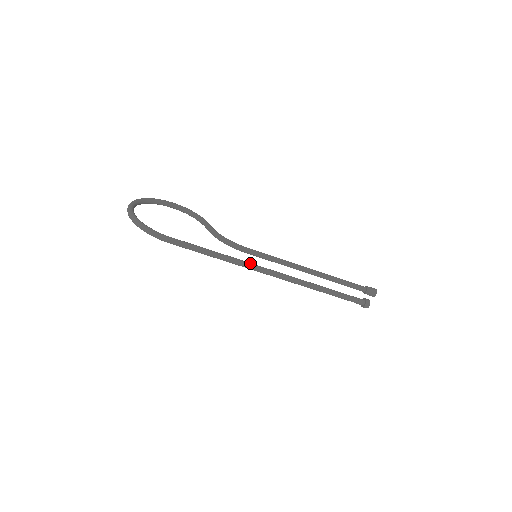
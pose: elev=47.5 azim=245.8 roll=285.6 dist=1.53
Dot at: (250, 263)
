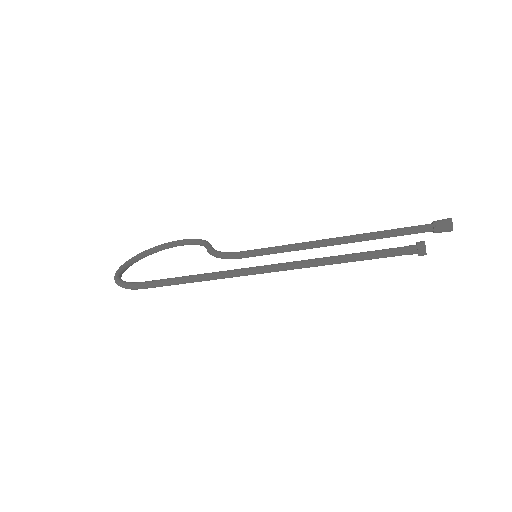
Dot at: (234, 270)
